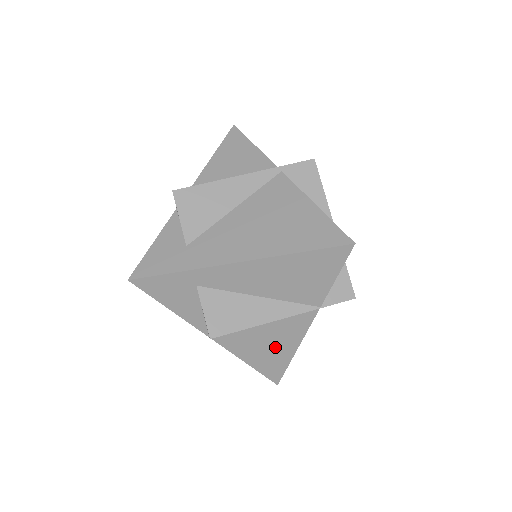
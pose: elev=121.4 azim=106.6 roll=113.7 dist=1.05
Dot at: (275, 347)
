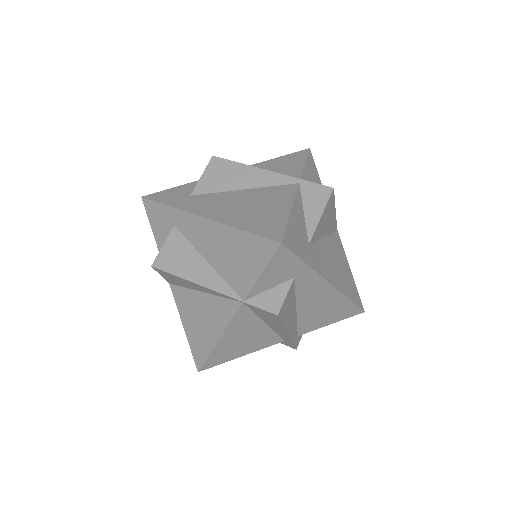
Dot at: (205, 325)
